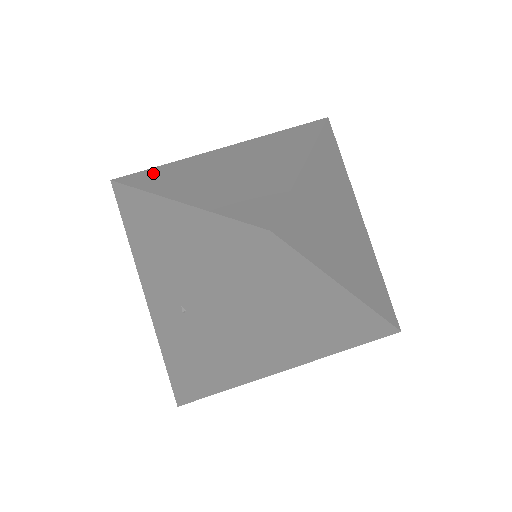
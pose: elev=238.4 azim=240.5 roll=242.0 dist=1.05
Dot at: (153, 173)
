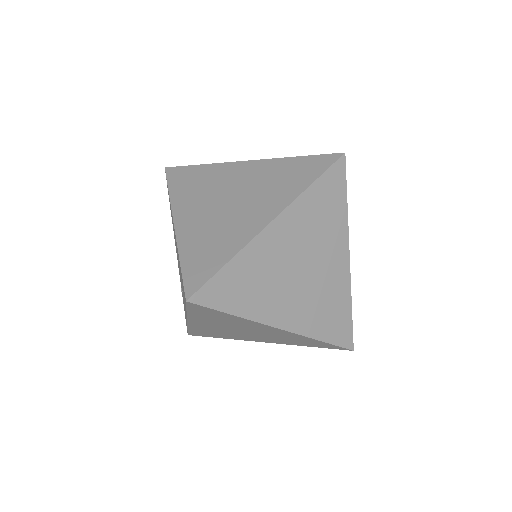
Dot at: (189, 174)
